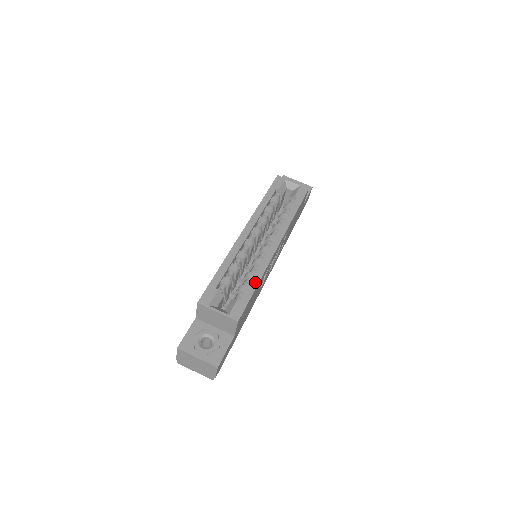
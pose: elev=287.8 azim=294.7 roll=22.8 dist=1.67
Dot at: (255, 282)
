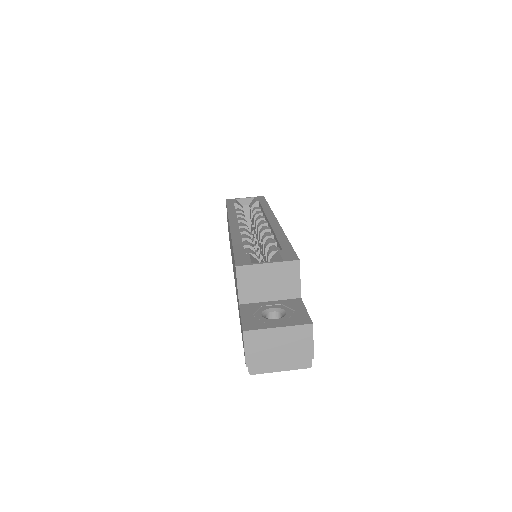
Dot at: (283, 239)
